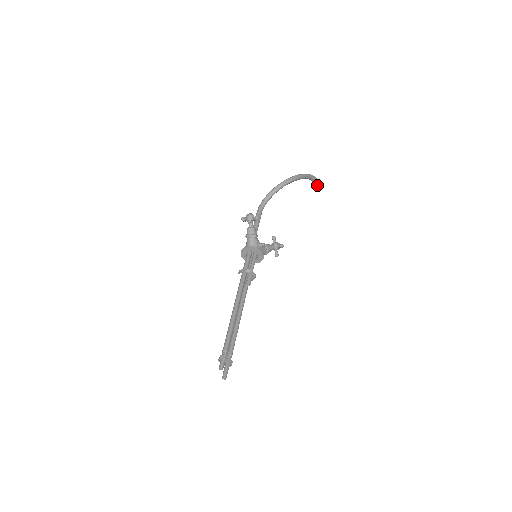
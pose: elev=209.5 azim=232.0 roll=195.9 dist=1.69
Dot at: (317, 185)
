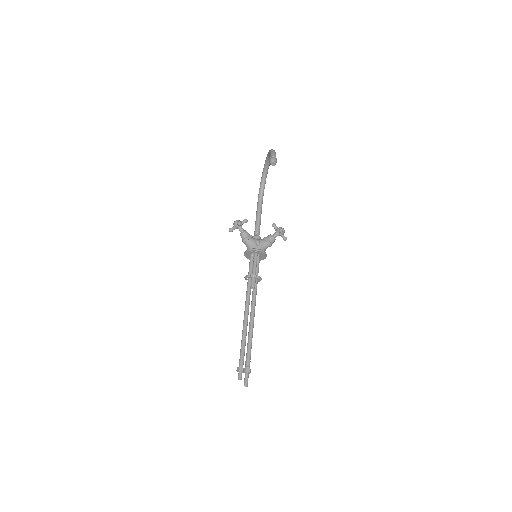
Dot at: (272, 162)
